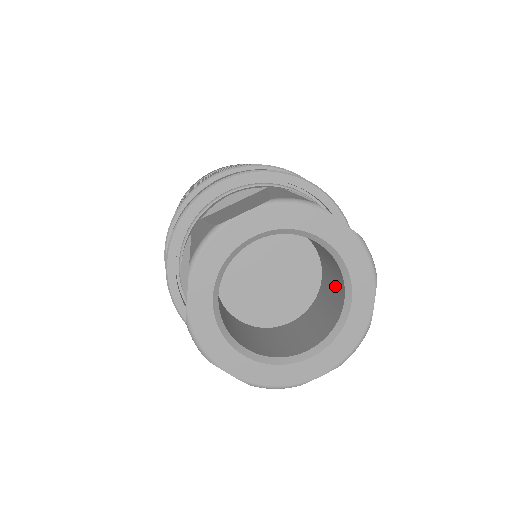
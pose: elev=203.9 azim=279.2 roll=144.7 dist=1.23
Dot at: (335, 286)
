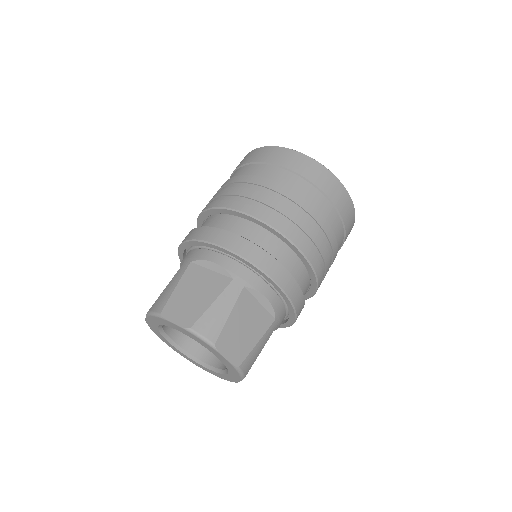
Dot at: occluded
